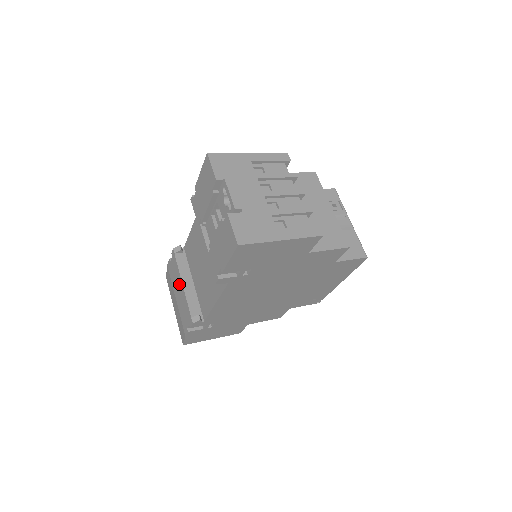
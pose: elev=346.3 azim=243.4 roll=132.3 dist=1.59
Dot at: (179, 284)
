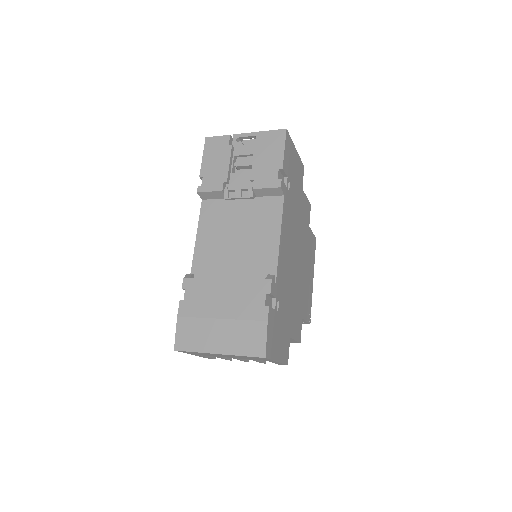
Dot at: (218, 289)
